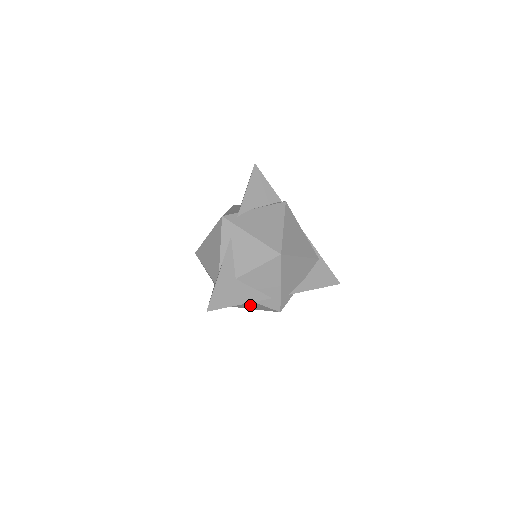
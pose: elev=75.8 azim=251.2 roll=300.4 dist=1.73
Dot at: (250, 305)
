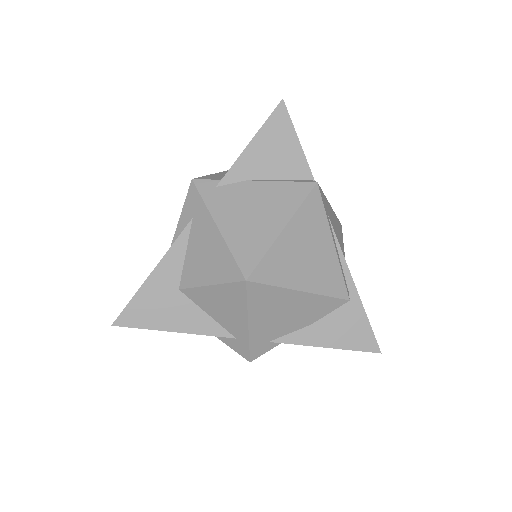
Dot at: occluded
